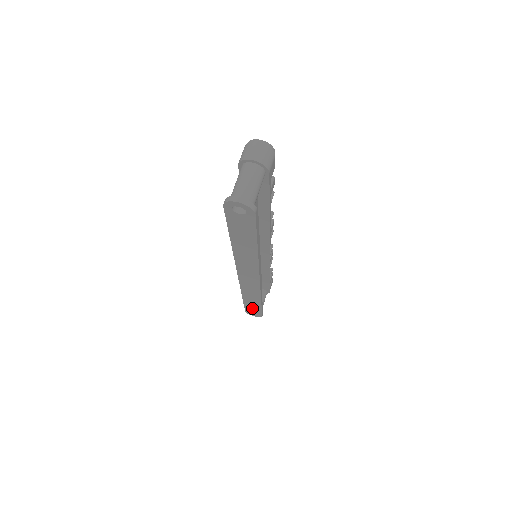
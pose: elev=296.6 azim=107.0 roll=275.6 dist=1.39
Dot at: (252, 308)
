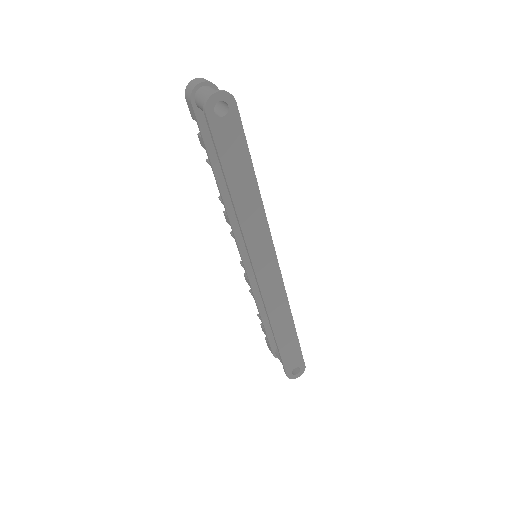
Dot at: (290, 355)
